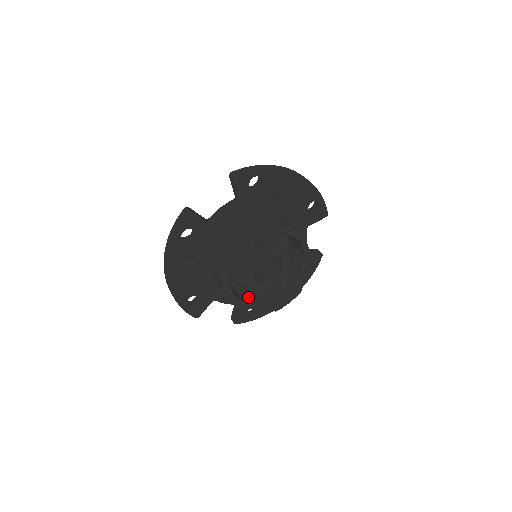
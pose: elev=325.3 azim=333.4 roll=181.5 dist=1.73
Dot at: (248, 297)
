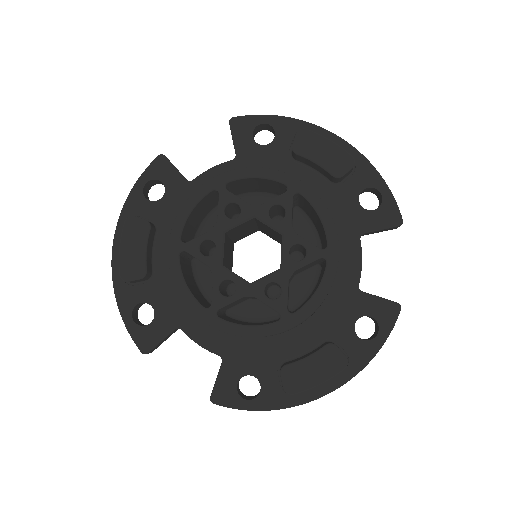
Dot at: occluded
